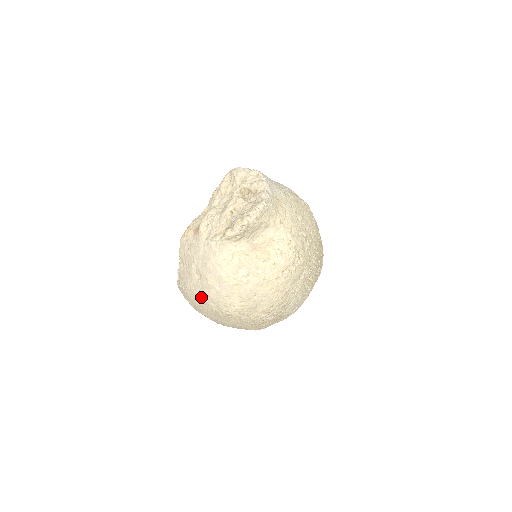
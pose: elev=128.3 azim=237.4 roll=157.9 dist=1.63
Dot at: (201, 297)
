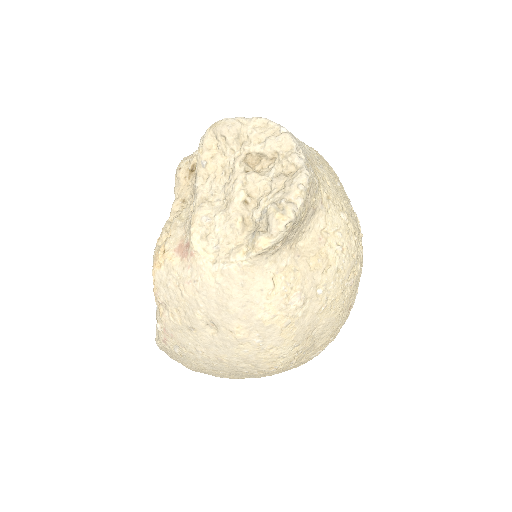
Dot at: (221, 360)
